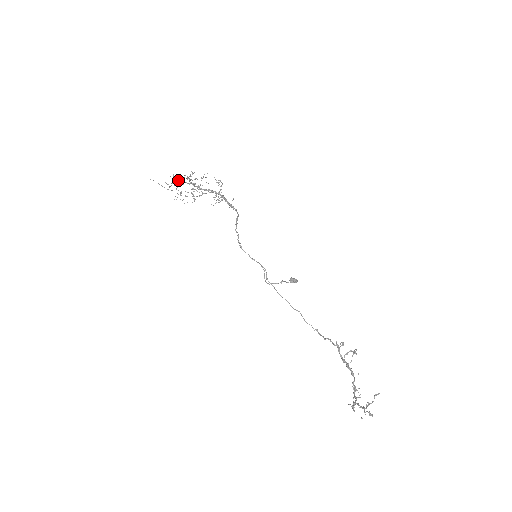
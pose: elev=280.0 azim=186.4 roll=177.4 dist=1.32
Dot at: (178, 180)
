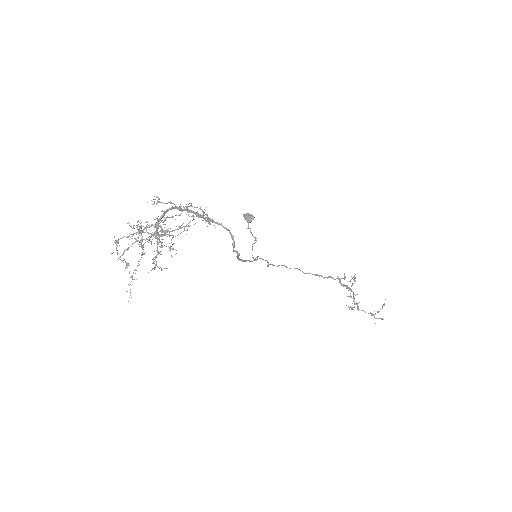
Dot at: occluded
